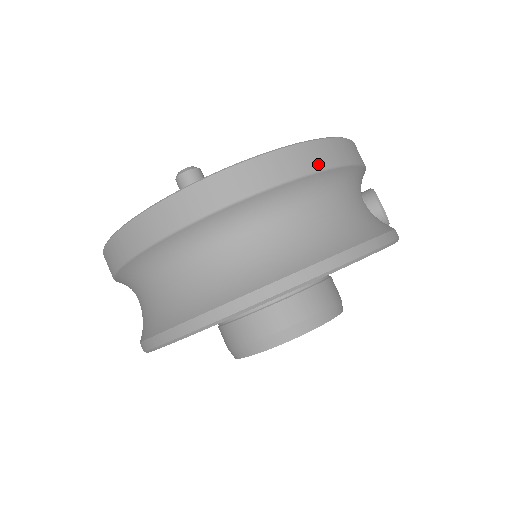
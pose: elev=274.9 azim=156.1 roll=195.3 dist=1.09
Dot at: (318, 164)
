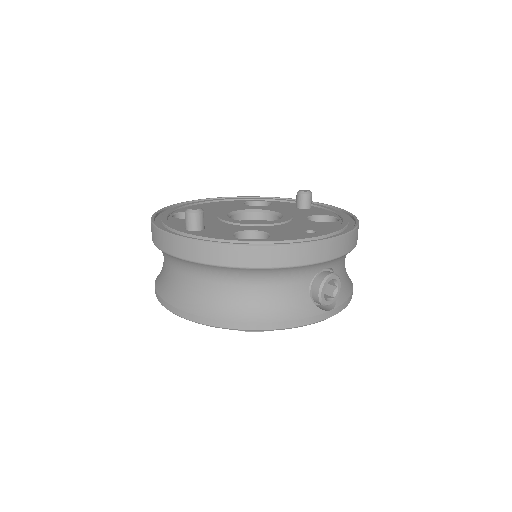
Dot at: (253, 263)
